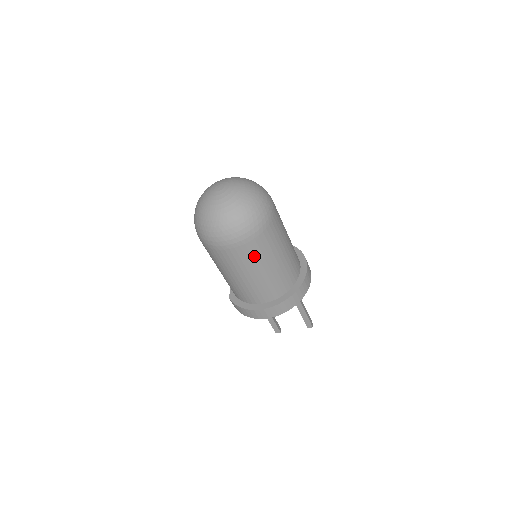
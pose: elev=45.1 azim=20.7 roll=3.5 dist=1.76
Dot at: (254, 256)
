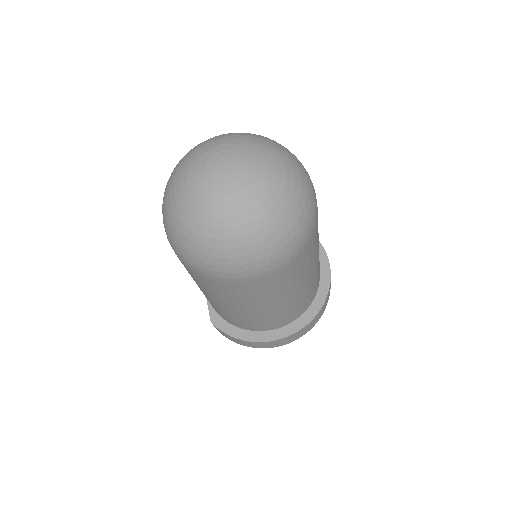
Dot at: (287, 281)
